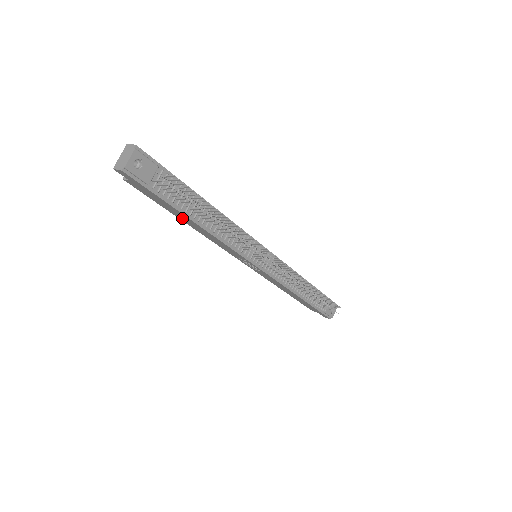
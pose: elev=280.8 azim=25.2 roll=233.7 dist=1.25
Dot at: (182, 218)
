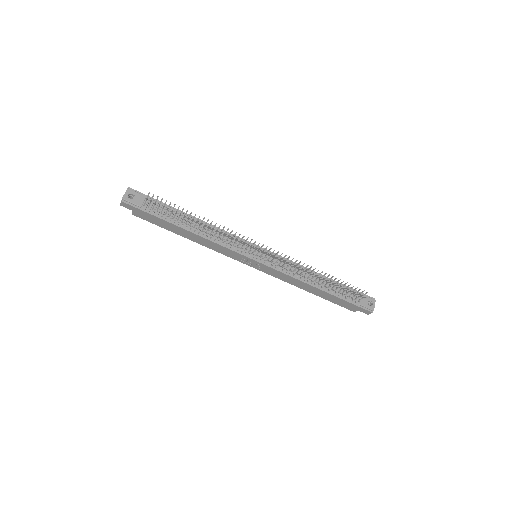
Dot at: (180, 232)
